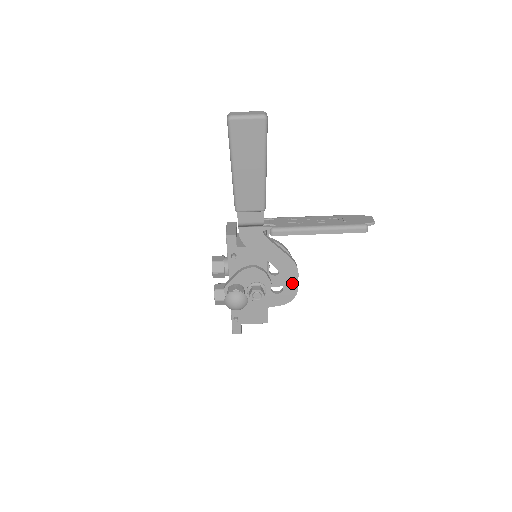
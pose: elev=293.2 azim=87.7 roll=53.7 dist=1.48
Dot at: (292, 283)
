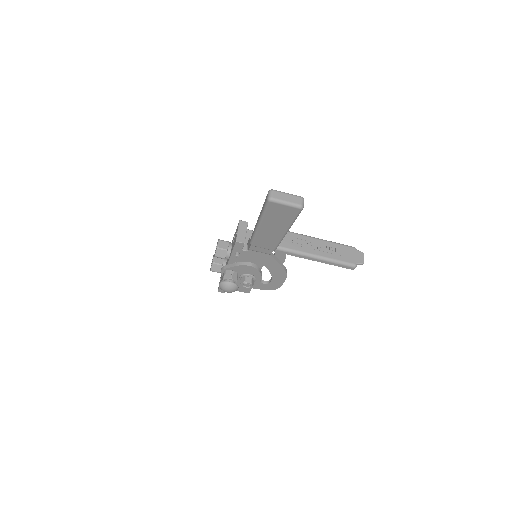
Dot at: (279, 282)
